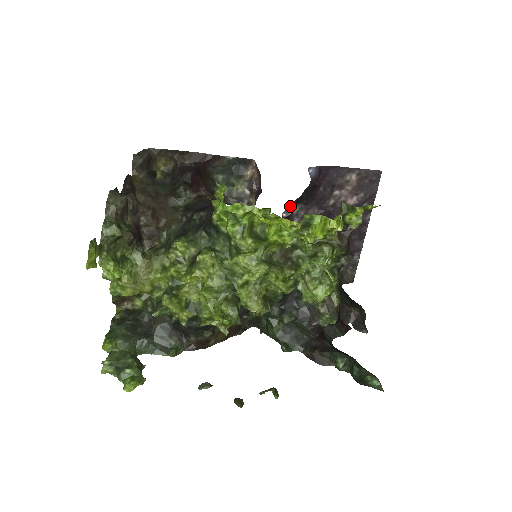
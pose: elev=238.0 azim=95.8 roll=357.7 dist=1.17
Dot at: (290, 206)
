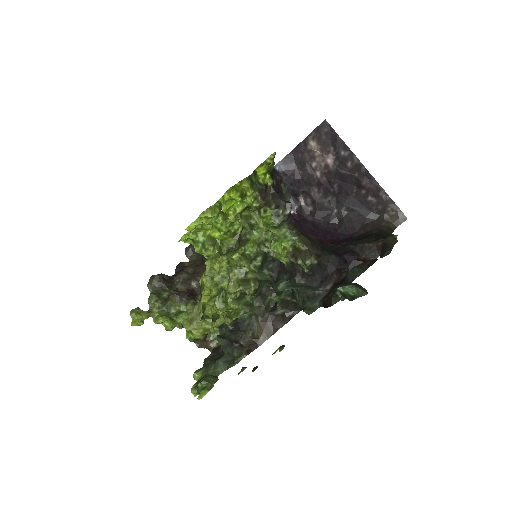
Dot at: occluded
